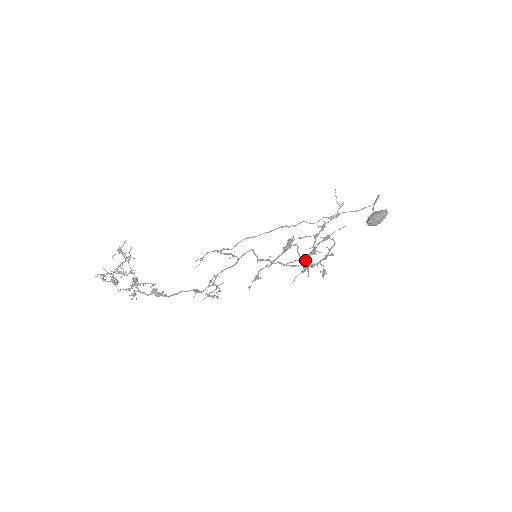
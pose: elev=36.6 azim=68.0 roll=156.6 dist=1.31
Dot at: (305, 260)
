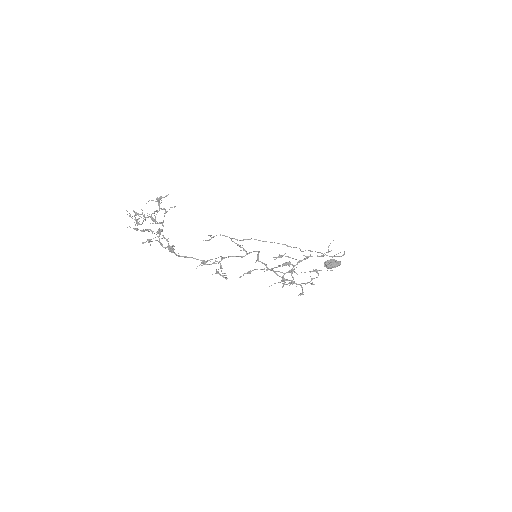
Dot at: occluded
